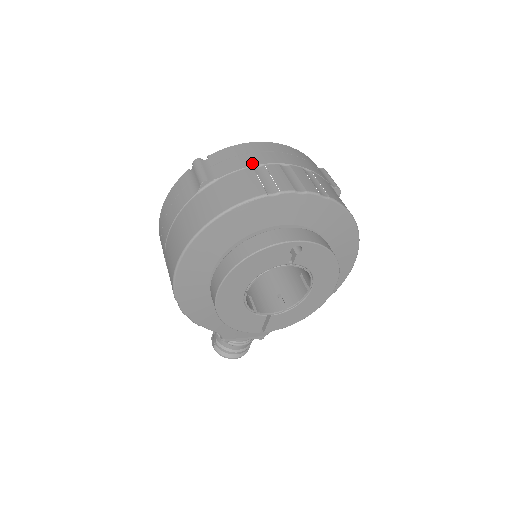
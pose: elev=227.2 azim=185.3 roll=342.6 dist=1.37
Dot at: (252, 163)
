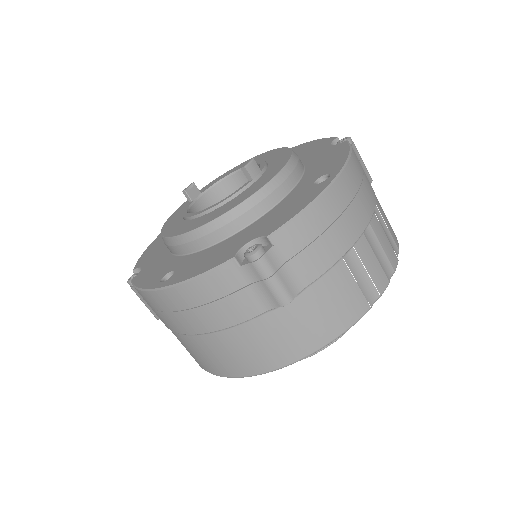
Dot at: (341, 251)
